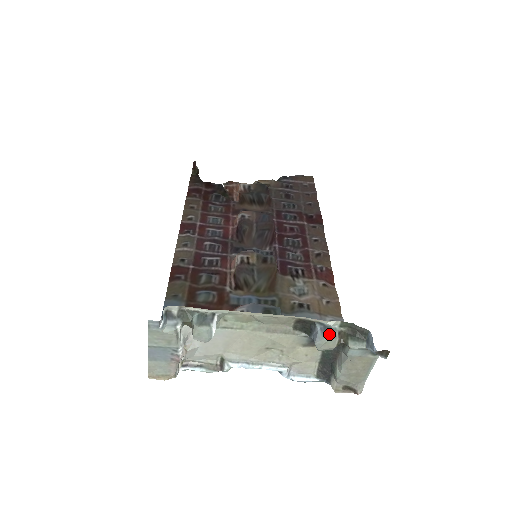
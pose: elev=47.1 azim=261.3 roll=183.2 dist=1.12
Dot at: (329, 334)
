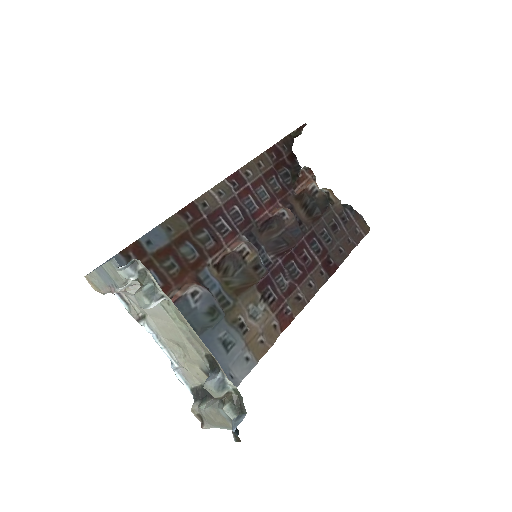
Dot at: (219, 388)
